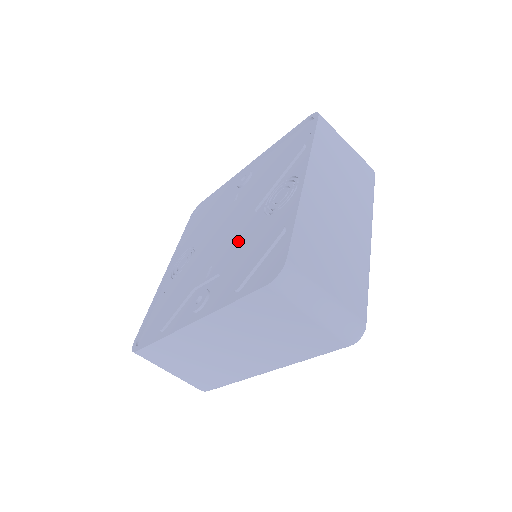
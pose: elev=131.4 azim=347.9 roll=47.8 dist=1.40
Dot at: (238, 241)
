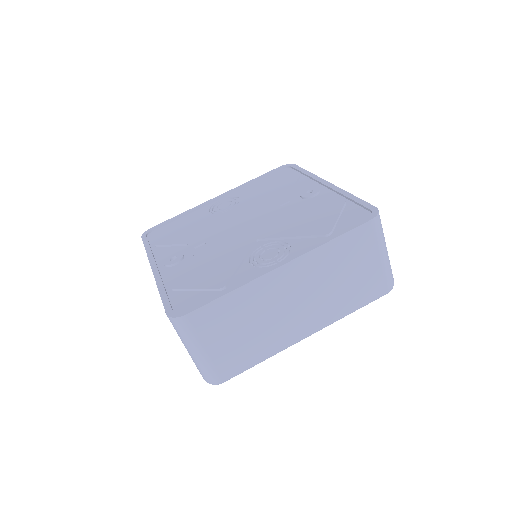
Dot at: (224, 250)
